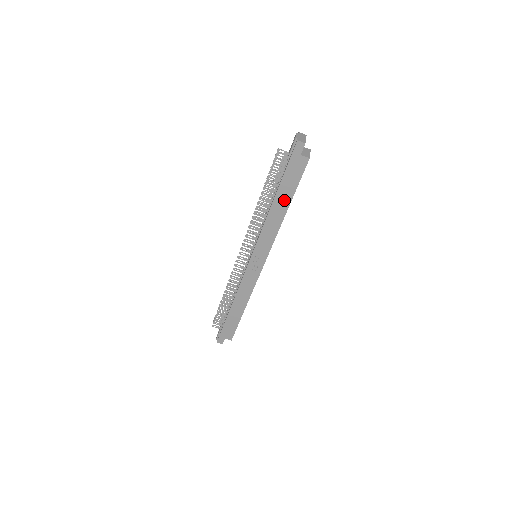
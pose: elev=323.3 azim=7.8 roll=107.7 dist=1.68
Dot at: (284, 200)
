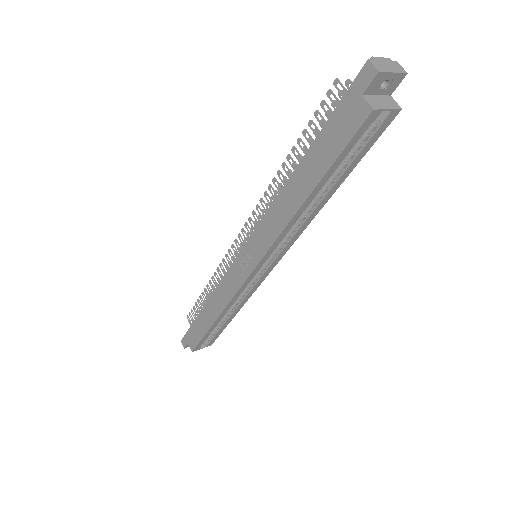
Dot at: (309, 177)
